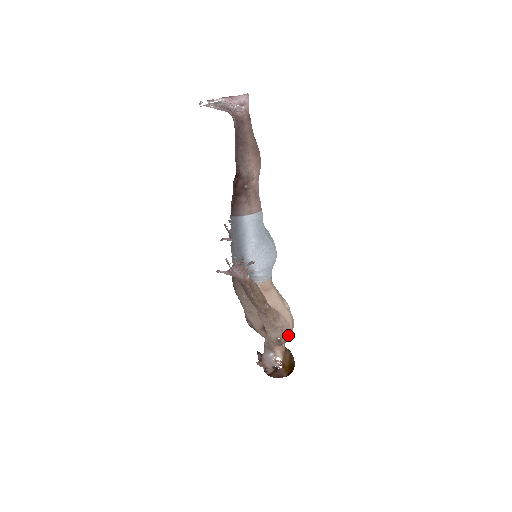
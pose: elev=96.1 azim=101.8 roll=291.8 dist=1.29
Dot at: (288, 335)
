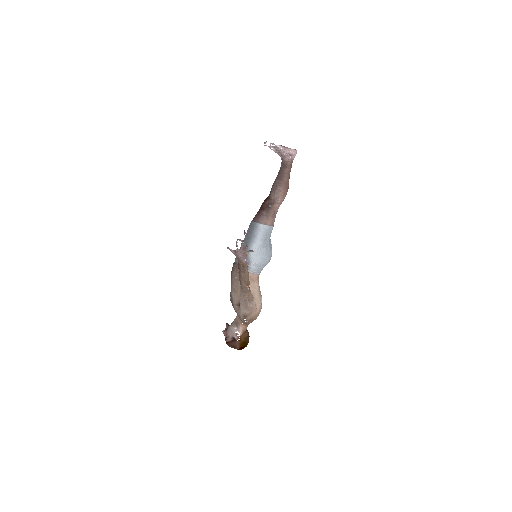
Dot at: (253, 316)
